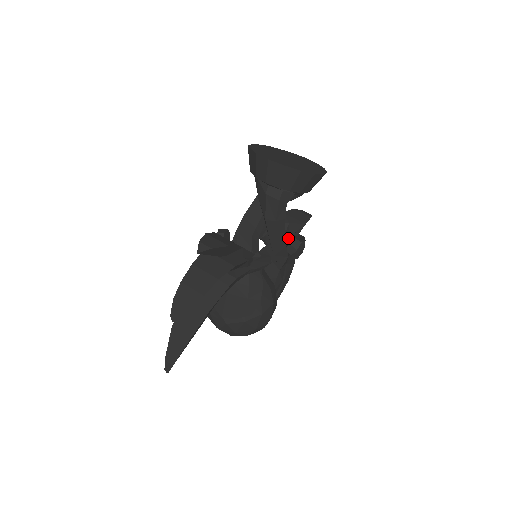
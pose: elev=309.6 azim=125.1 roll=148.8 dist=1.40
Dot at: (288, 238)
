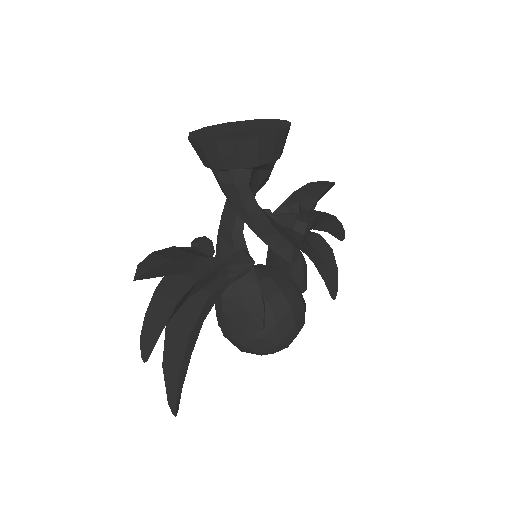
Dot at: occluded
